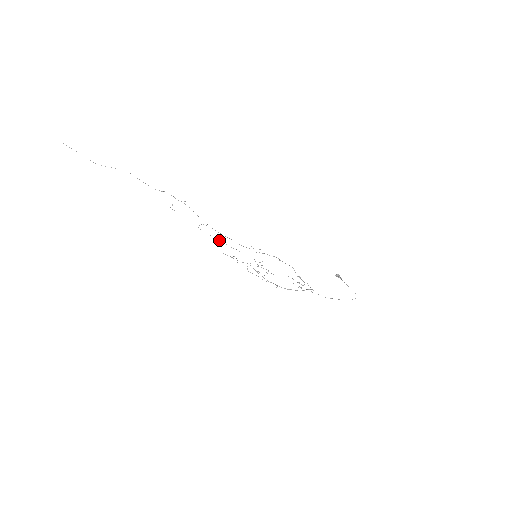
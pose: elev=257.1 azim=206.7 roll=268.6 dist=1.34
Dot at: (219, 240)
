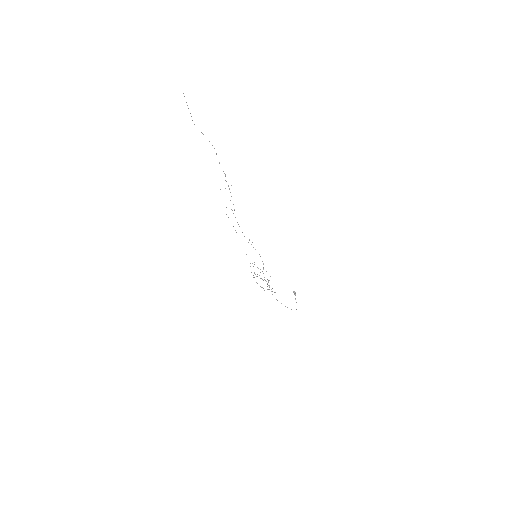
Dot at: occluded
